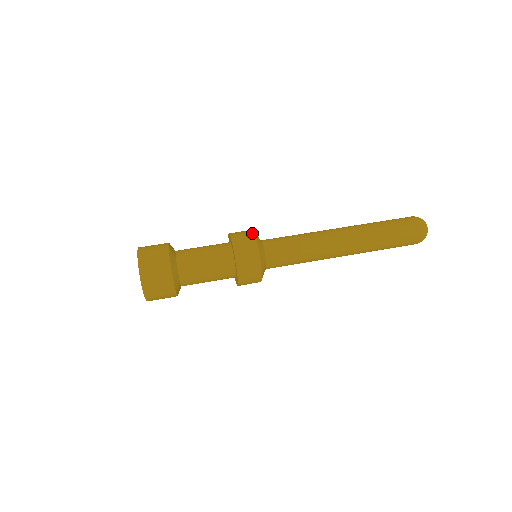
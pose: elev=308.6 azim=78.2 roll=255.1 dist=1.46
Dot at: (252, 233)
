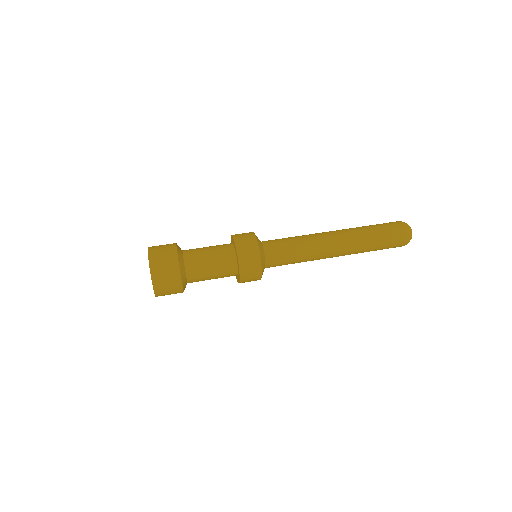
Dot at: occluded
